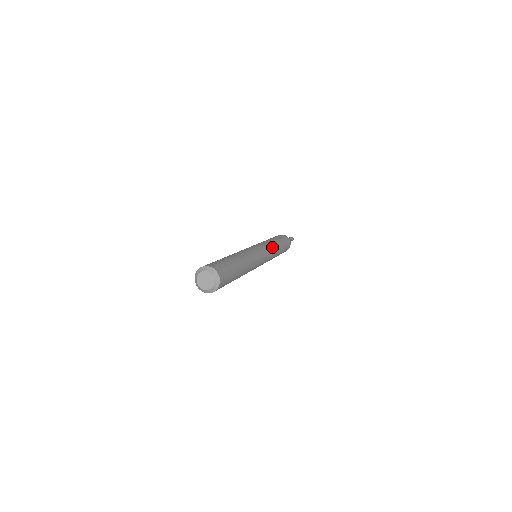
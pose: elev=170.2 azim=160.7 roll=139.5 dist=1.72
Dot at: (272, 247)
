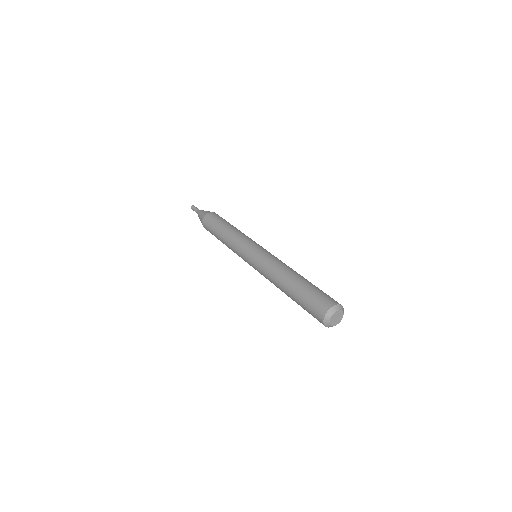
Dot at: occluded
